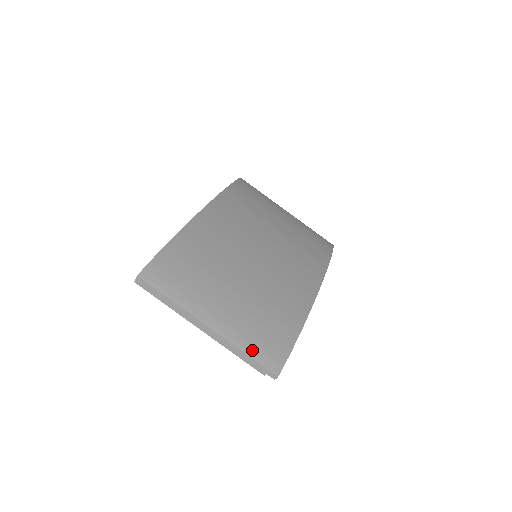
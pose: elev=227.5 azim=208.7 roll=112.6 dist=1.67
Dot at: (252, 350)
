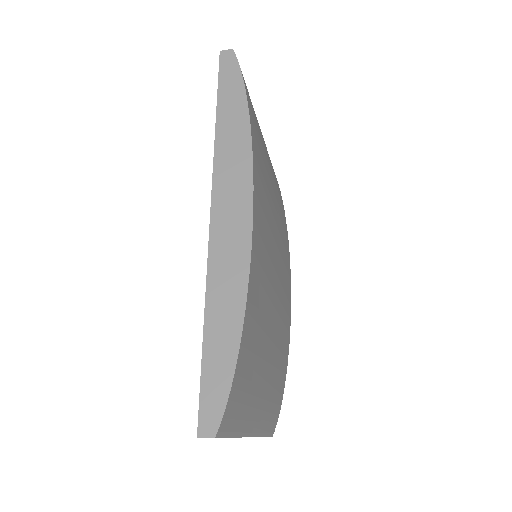
Dot at: (268, 429)
